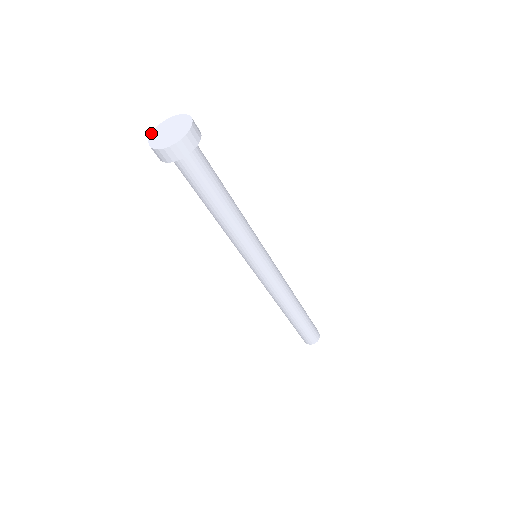
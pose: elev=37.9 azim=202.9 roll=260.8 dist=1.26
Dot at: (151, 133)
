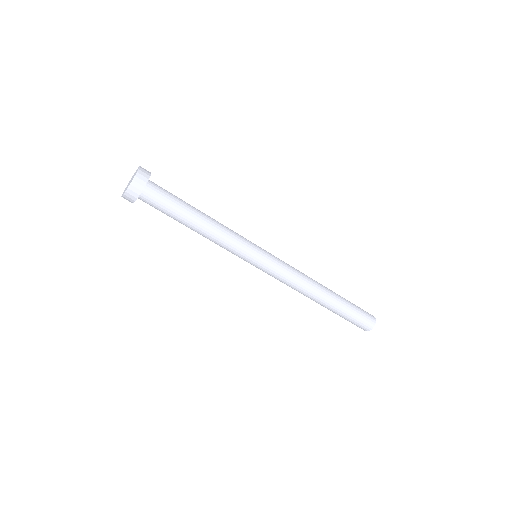
Dot at: (128, 183)
